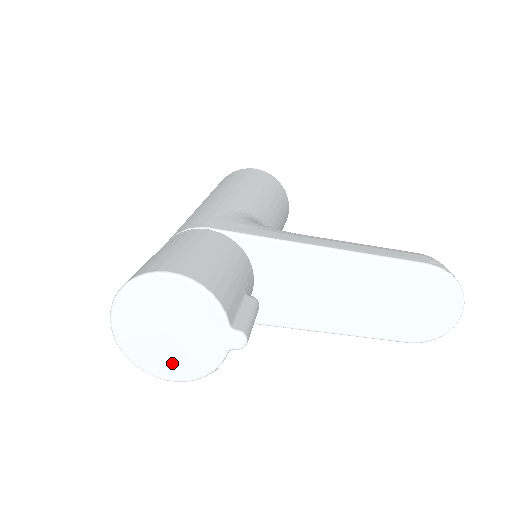
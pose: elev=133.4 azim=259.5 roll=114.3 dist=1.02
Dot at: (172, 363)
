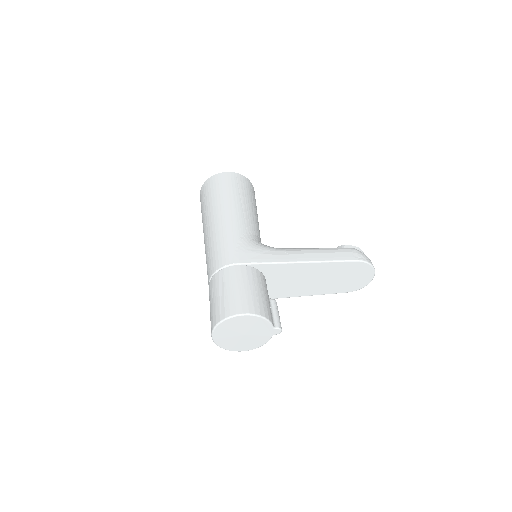
Dot at: (244, 345)
